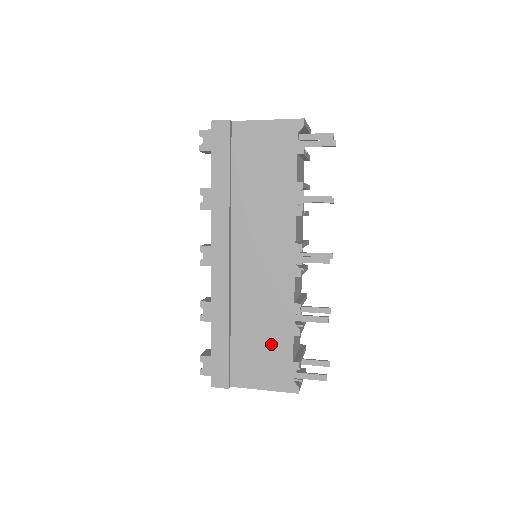
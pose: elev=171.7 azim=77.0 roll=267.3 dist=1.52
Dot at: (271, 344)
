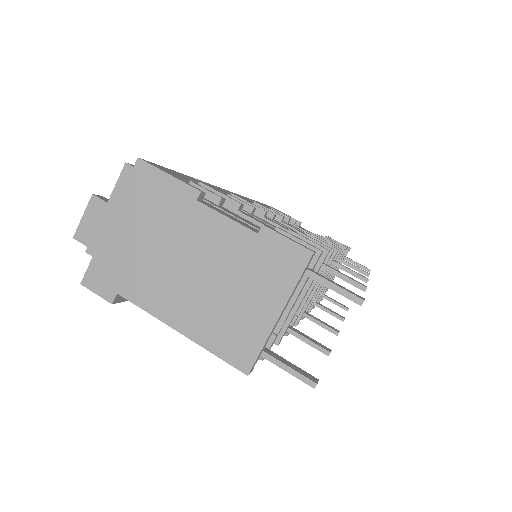
Dot at: occluded
